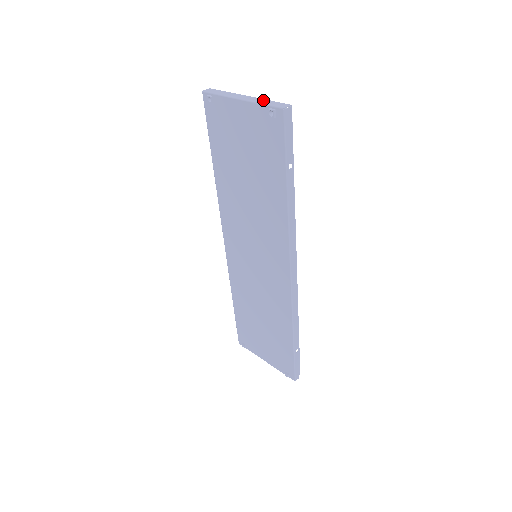
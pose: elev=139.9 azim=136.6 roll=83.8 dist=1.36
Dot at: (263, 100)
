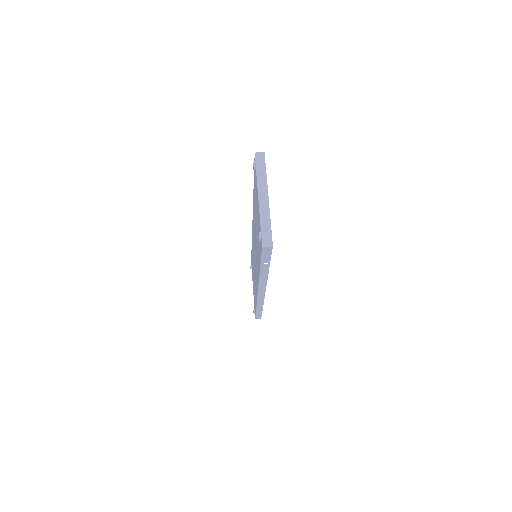
Dot at: (267, 217)
